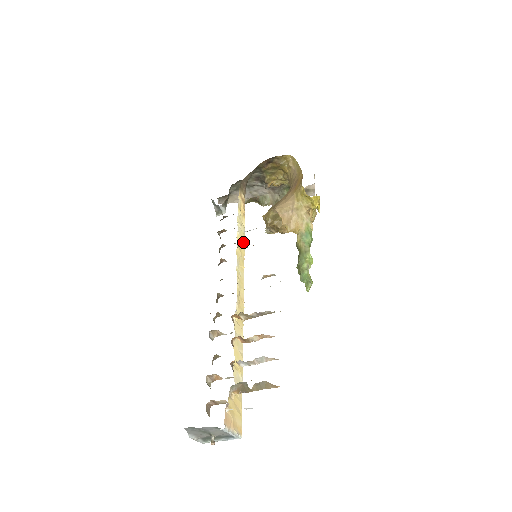
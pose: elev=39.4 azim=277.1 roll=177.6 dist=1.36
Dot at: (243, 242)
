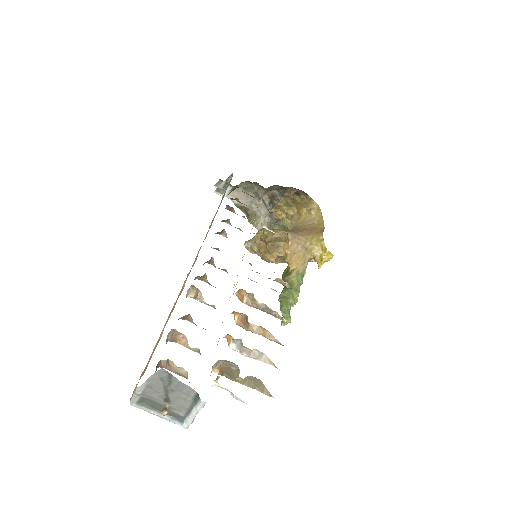
Dot at: occluded
